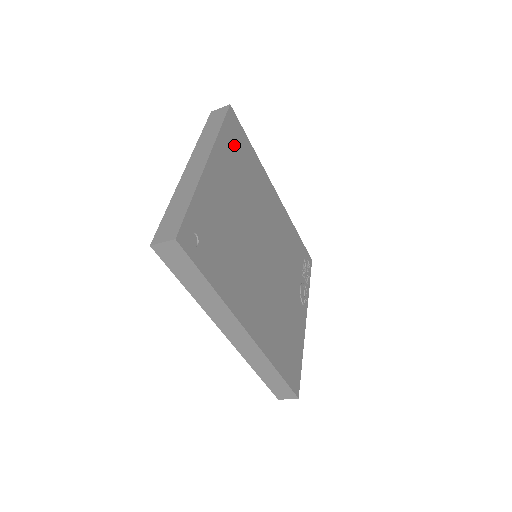
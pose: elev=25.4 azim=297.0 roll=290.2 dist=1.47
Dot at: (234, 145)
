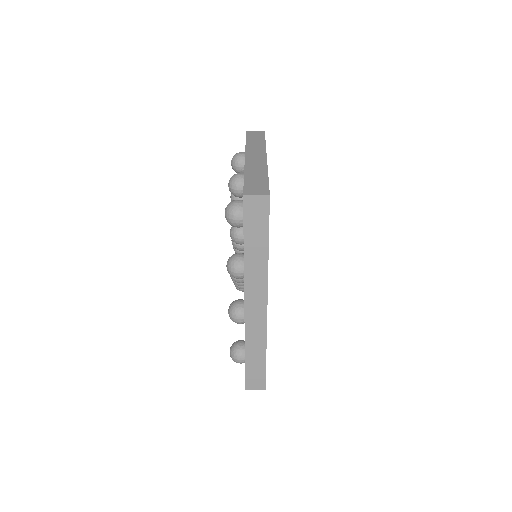
Dot at: occluded
